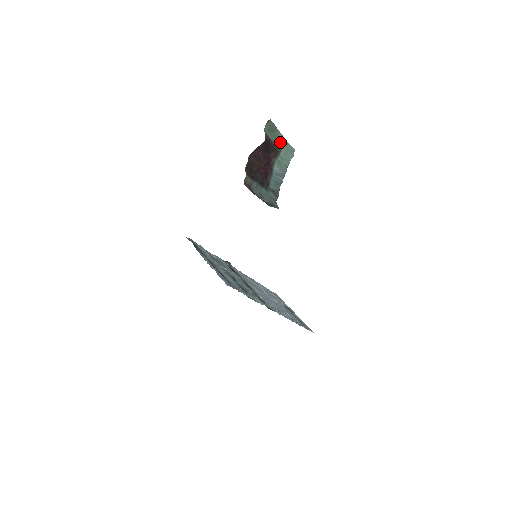
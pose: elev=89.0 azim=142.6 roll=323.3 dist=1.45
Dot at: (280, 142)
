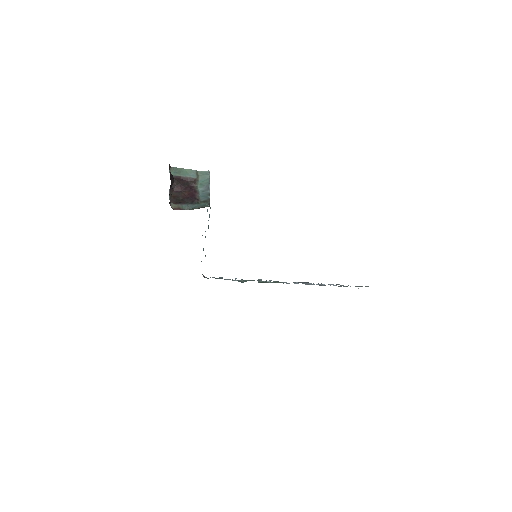
Dot at: (193, 174)
